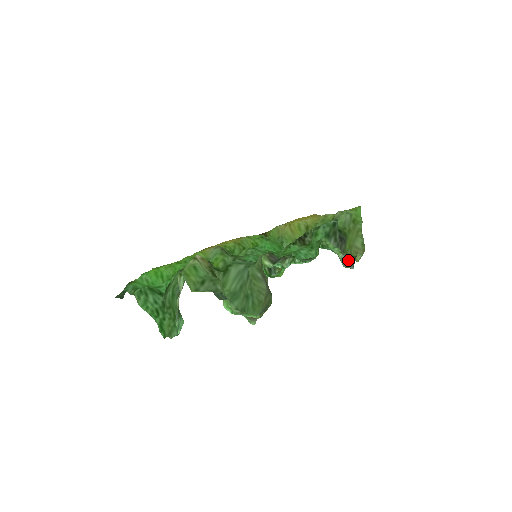
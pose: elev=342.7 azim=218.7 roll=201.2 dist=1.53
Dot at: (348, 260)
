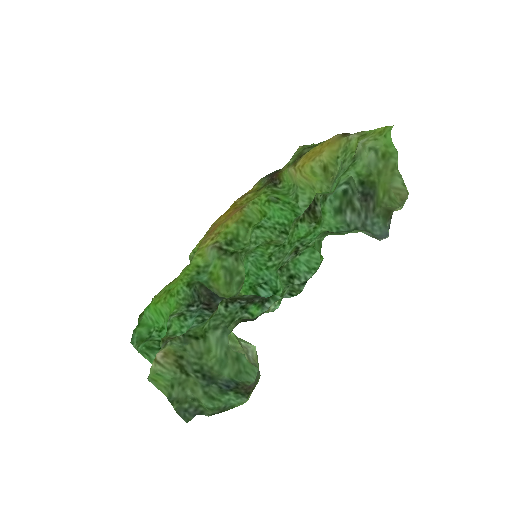
Dot at: (382, 220)
